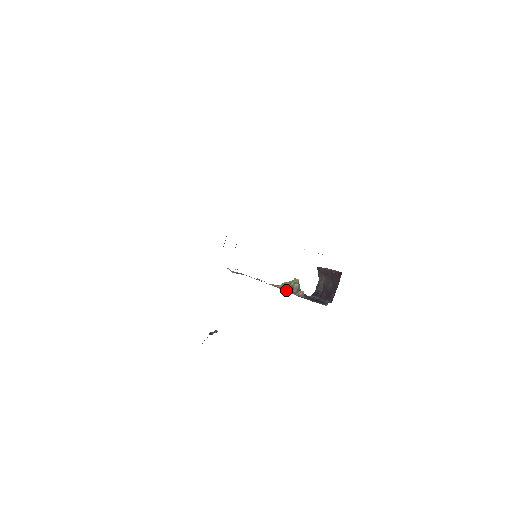
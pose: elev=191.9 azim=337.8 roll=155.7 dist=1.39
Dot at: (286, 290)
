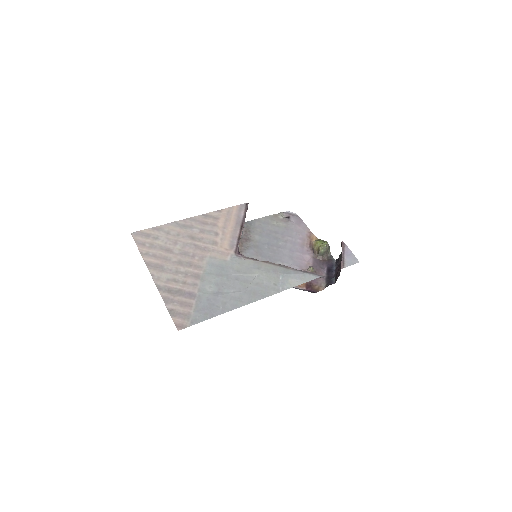
Dot at: (313, 252)
